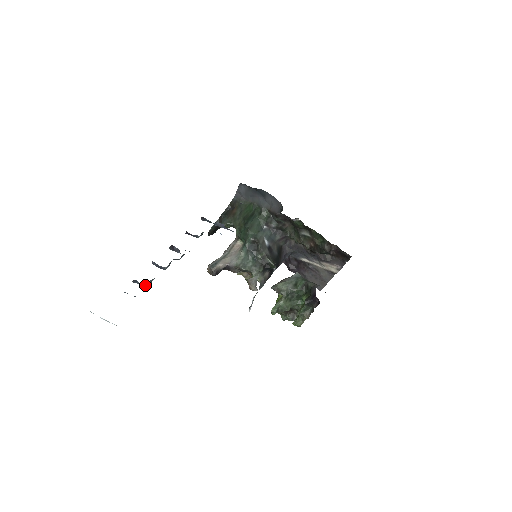
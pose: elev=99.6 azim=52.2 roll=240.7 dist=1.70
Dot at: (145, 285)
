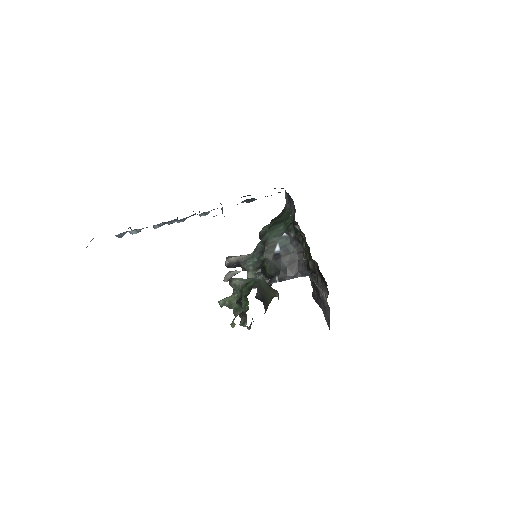
Dot at: (131, 232)
